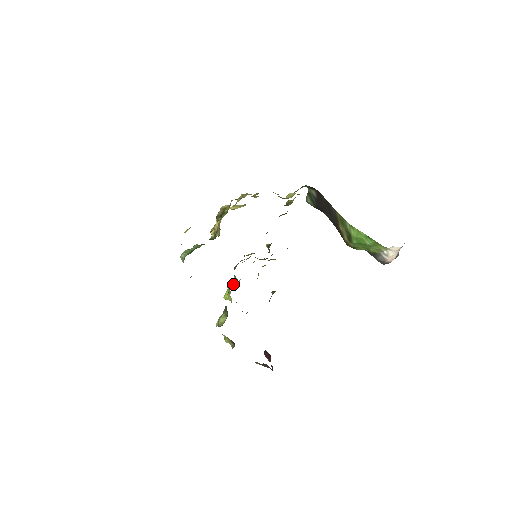
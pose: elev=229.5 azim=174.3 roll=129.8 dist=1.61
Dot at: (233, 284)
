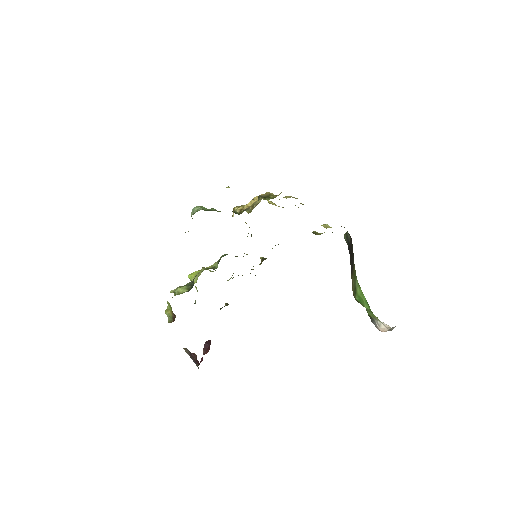
Dot at: (210, 268)
